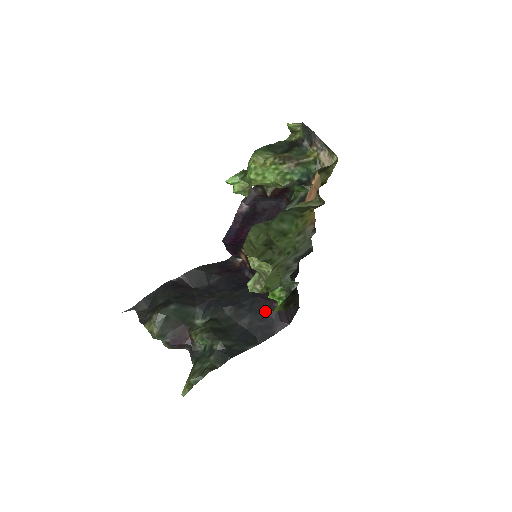
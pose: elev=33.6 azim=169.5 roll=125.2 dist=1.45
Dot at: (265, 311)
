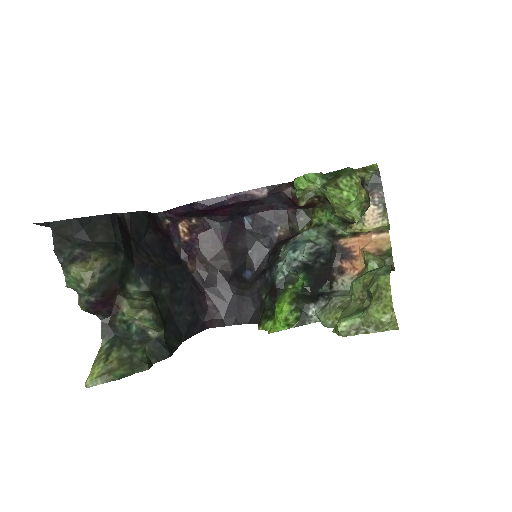
Dot at: (196, 305)
